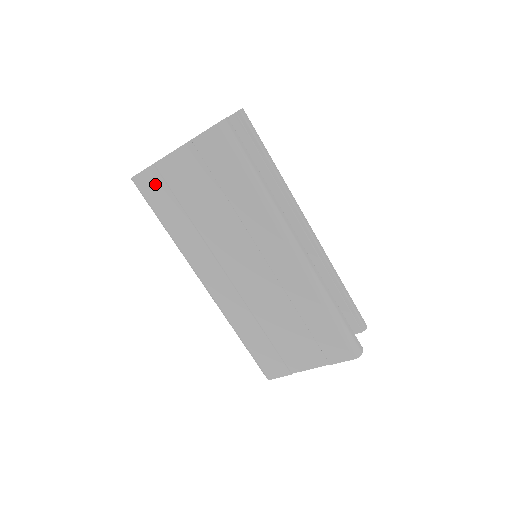
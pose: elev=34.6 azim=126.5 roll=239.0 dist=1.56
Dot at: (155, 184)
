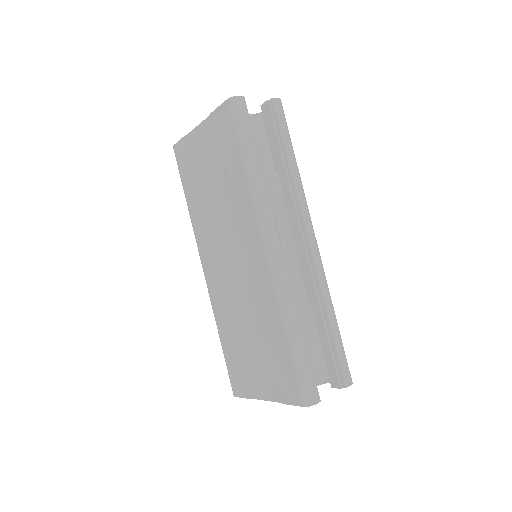
Dot at: (185, 155)
